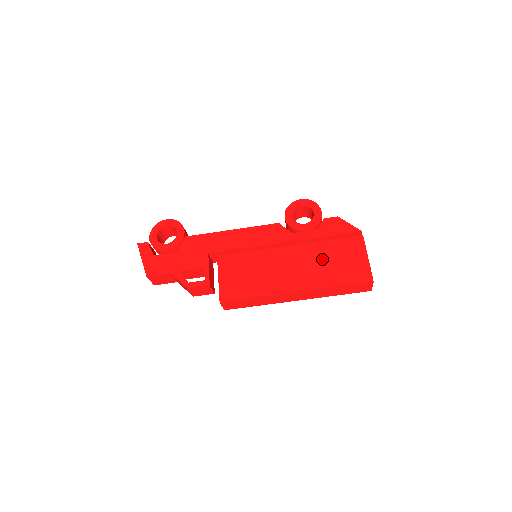
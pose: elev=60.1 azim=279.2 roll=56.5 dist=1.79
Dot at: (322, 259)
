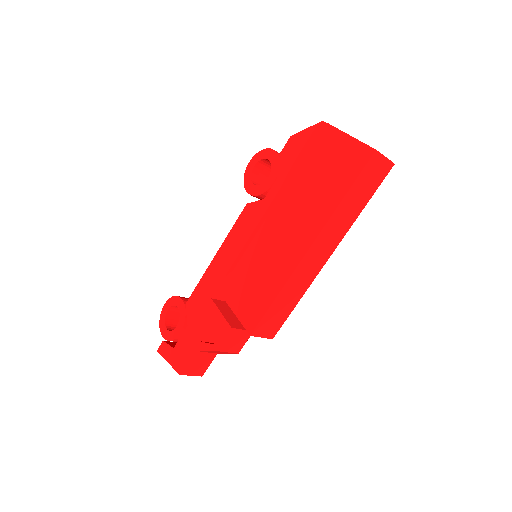
Dot at: (307, 189)
